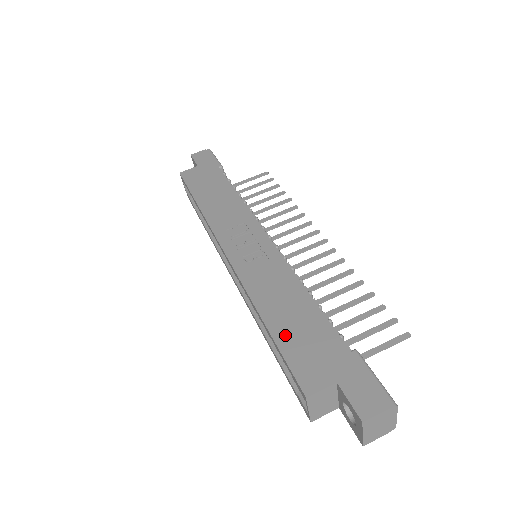
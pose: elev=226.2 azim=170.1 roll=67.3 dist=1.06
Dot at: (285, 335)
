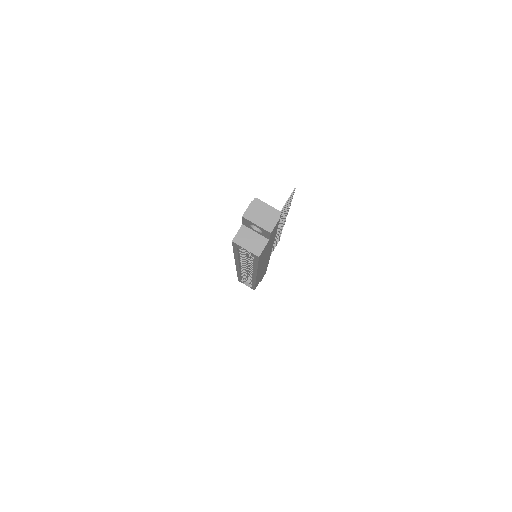
Dot at: occluded
